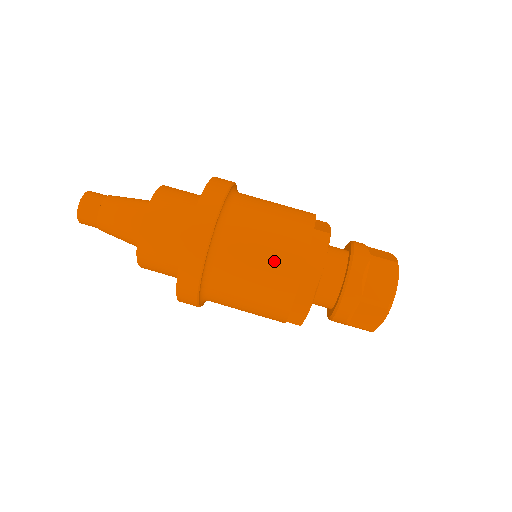
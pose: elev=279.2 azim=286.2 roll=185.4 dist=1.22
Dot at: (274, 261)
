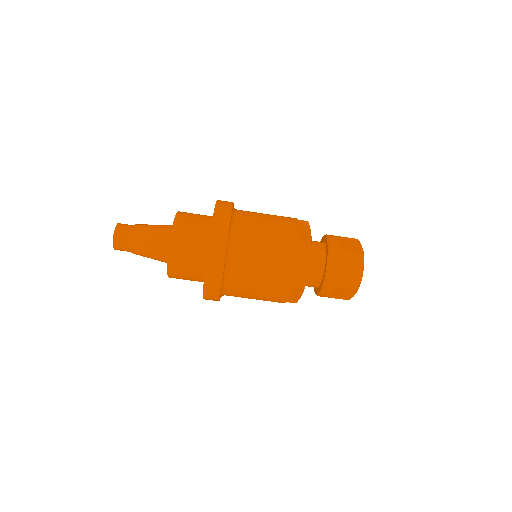
Dot at: (272, 272)
